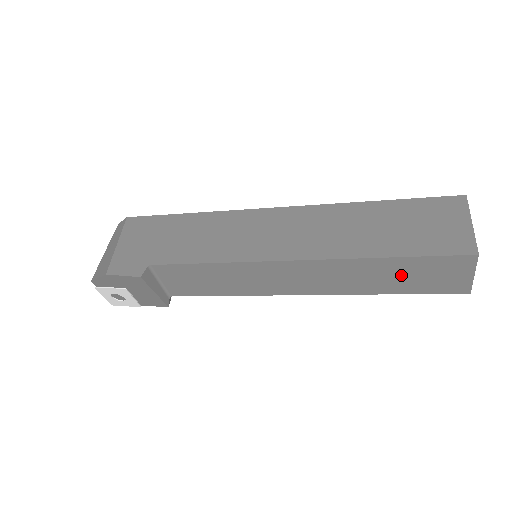
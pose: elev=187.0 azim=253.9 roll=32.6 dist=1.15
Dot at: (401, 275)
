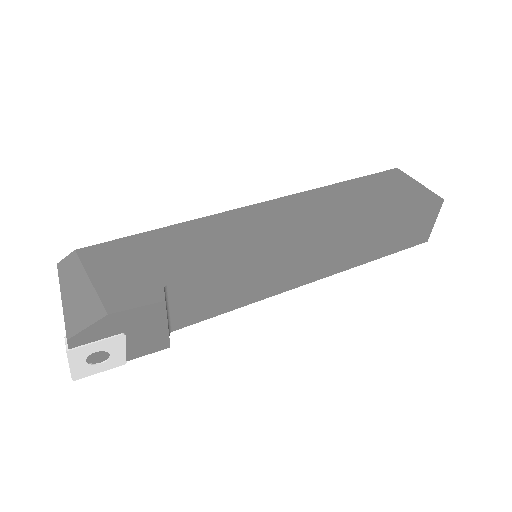
Dot at: (393, 234)
